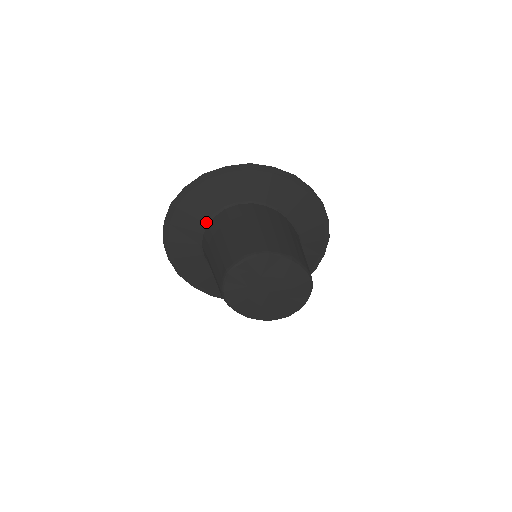
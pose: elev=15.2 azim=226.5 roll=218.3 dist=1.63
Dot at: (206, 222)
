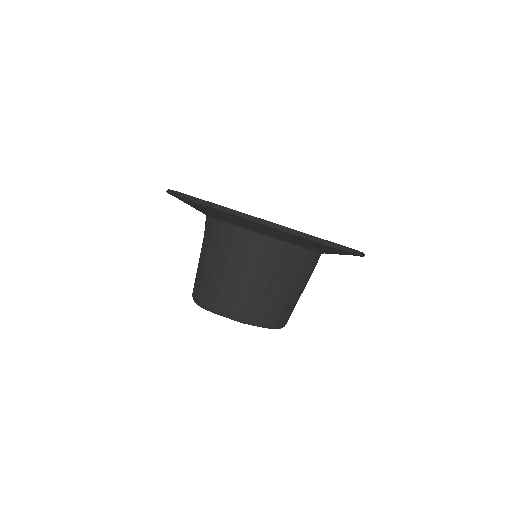
Dot at: occluded
